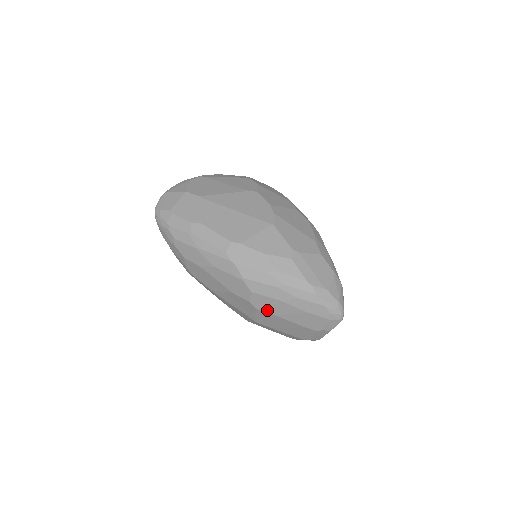
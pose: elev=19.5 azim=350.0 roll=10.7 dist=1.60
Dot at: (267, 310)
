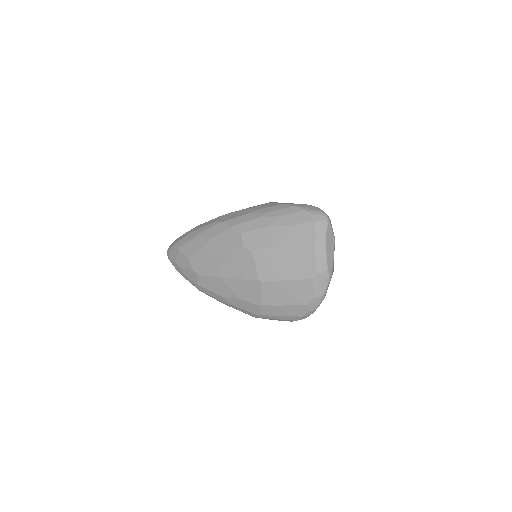
Dot at: (261, 247)
